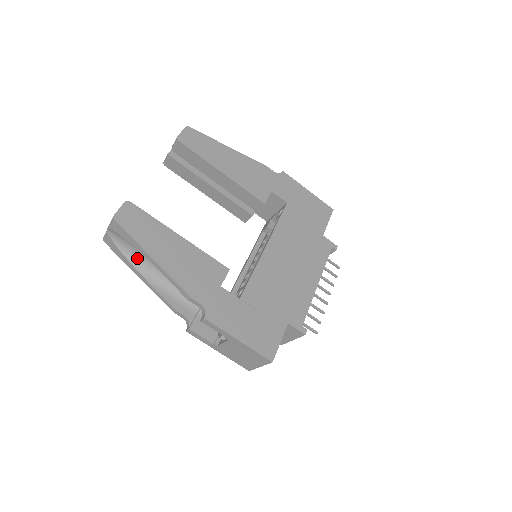
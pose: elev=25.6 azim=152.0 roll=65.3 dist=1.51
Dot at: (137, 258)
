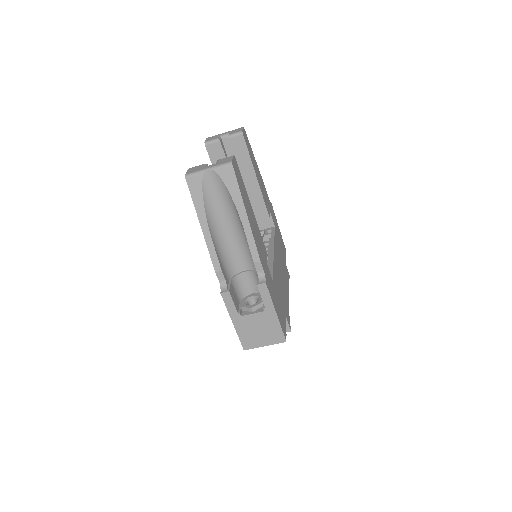
Dot at: (211, 208)
